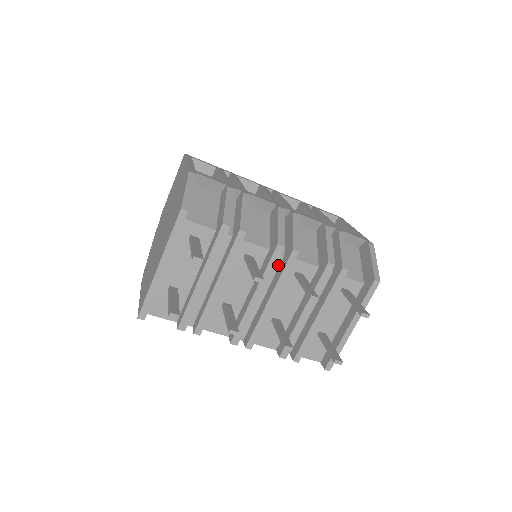
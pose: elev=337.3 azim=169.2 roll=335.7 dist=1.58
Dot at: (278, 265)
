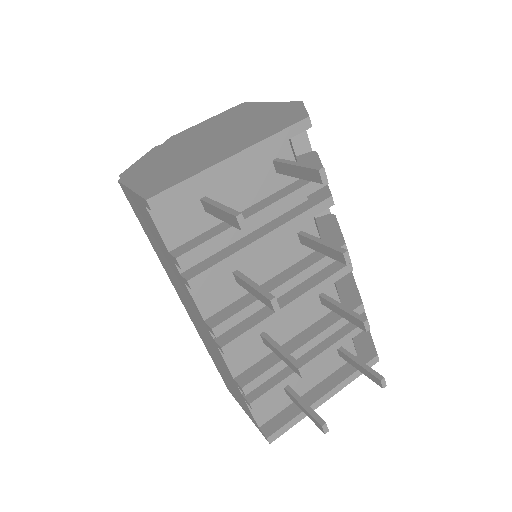
Dot at: occluded
